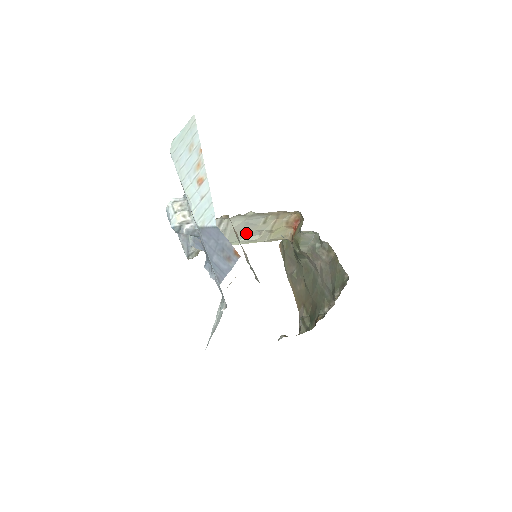
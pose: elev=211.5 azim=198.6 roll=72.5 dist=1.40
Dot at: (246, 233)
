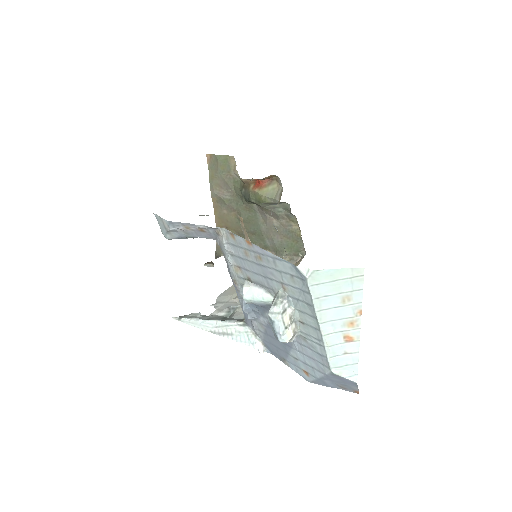
Dot at: occluded
